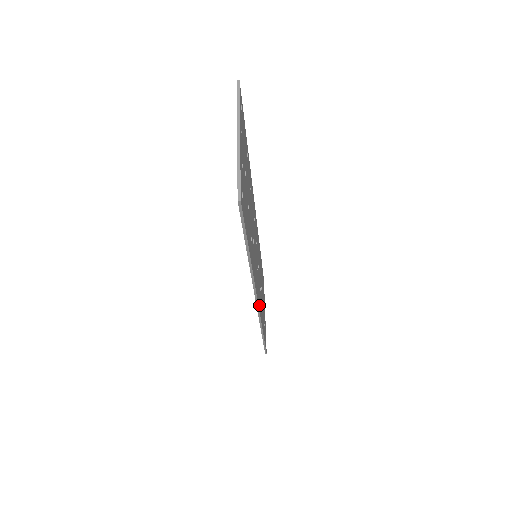
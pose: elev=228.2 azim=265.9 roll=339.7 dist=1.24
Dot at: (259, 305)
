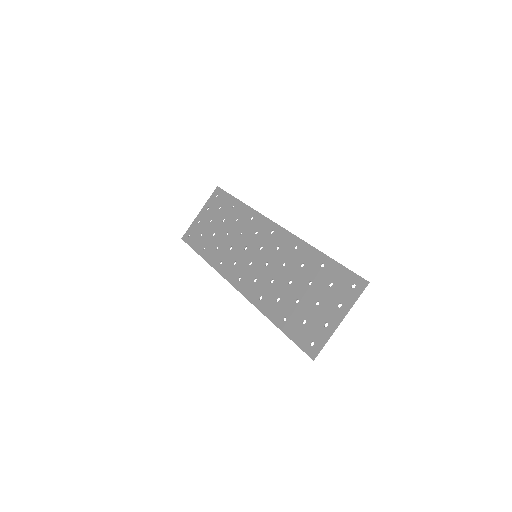
Dot at: (230, 276)
